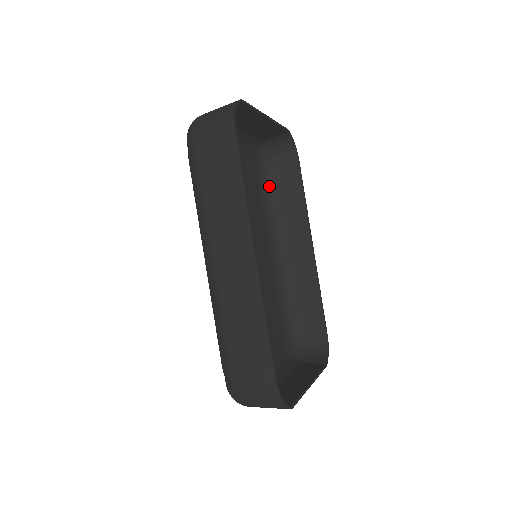
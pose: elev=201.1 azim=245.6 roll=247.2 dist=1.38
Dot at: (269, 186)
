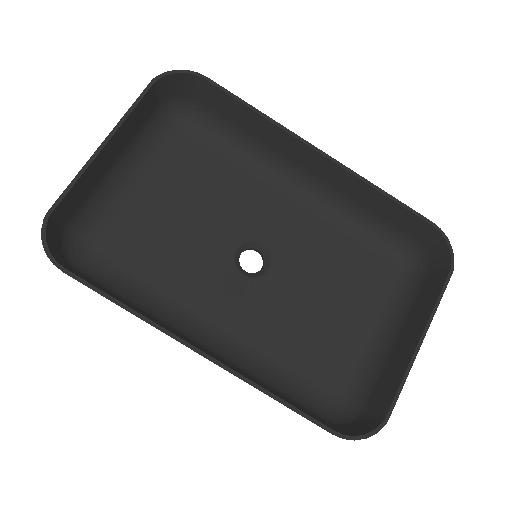
Dot at: (220, 130)
